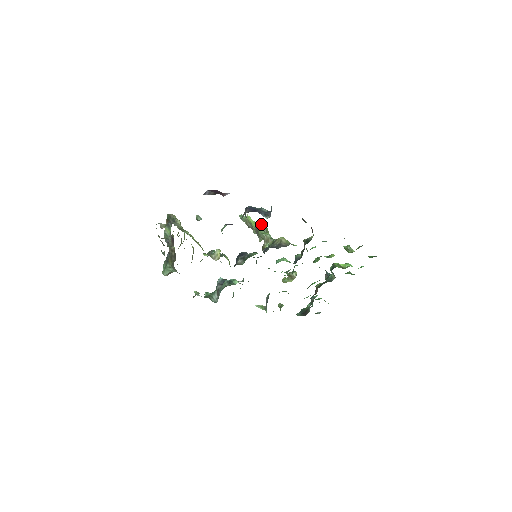
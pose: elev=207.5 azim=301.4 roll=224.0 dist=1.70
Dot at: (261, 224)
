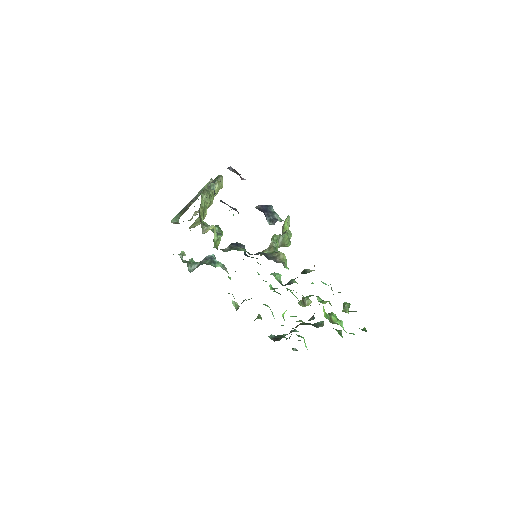
Dot at: (286, 232)
